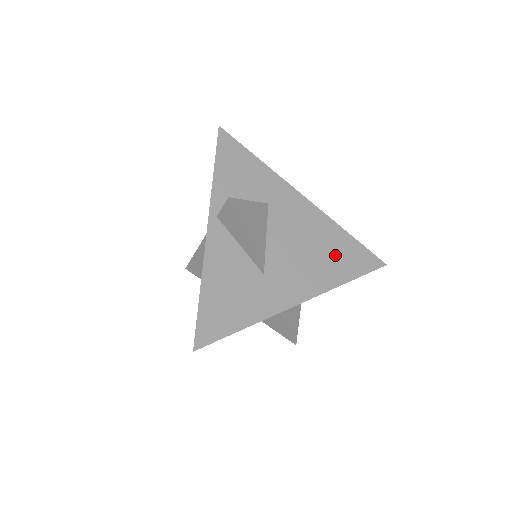
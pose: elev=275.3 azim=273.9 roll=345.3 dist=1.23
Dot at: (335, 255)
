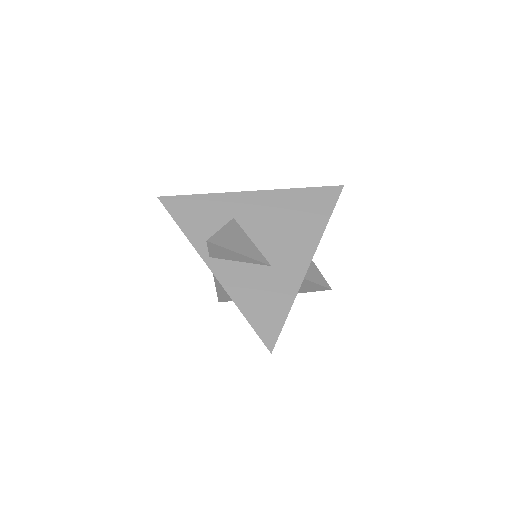
Dot at: (305, 211)
